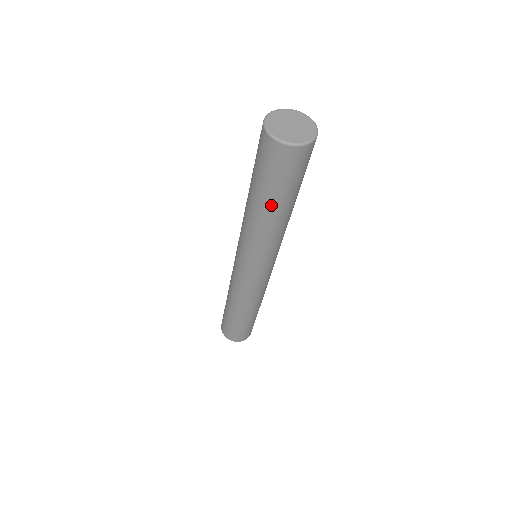
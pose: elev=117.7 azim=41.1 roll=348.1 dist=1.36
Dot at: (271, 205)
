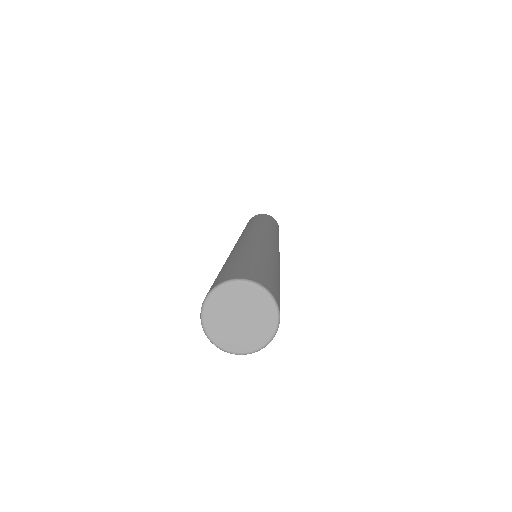
Dot at: occluded
